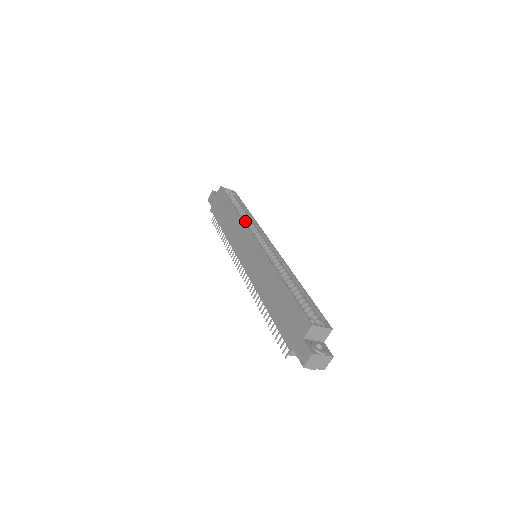
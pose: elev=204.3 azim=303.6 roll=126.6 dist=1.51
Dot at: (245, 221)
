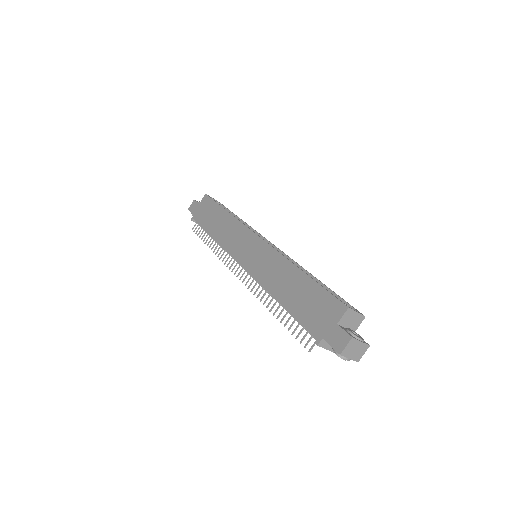
Dot at: occluded
